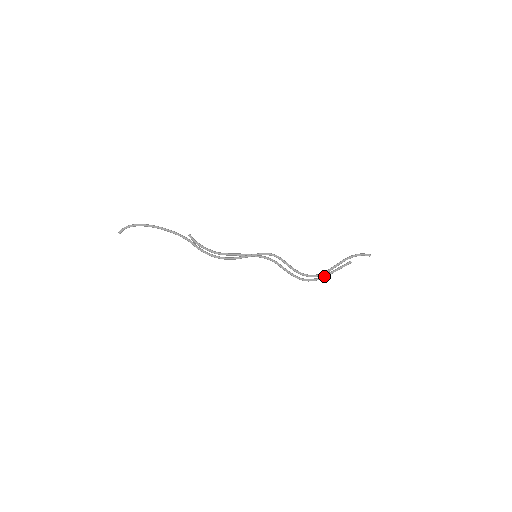
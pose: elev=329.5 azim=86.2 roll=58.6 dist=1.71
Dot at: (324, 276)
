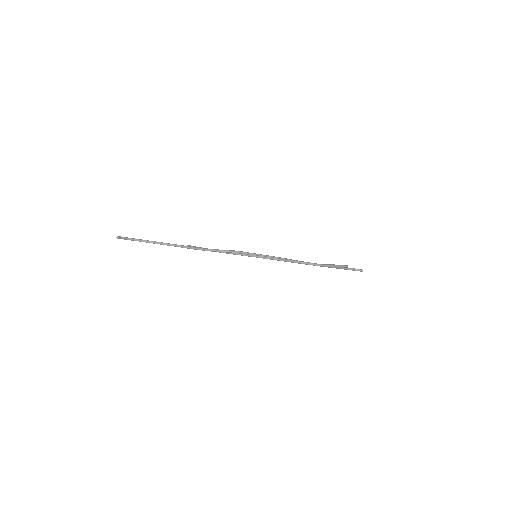
Dot at: (328, 264)
